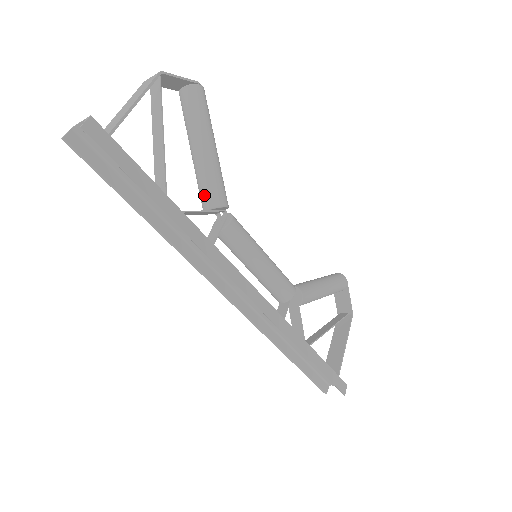
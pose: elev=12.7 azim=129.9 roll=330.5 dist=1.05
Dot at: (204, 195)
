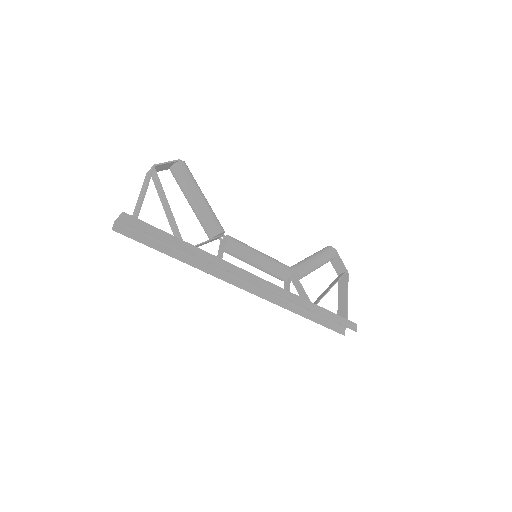
Dot at: (206, 230)
